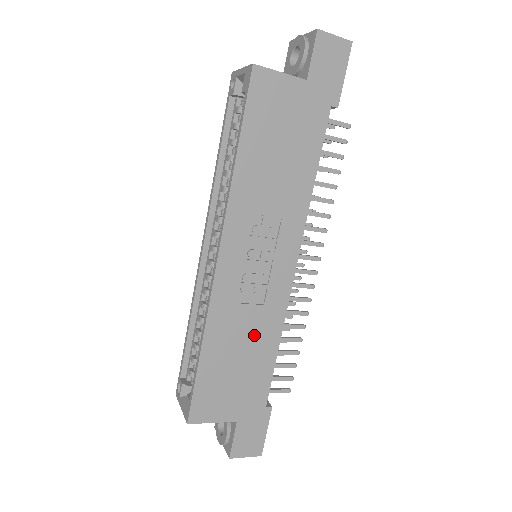
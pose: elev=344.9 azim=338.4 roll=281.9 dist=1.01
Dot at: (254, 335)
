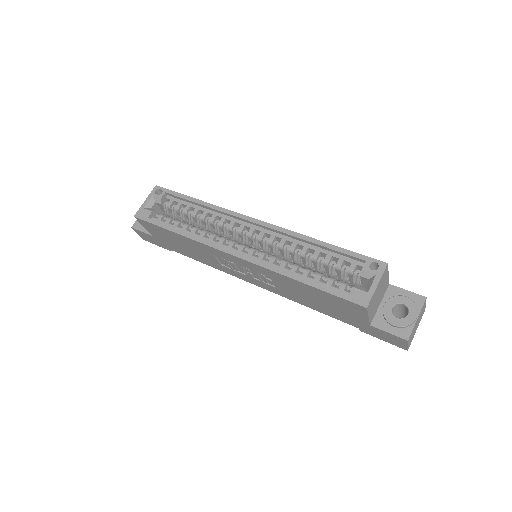
Dot at: (202, 256)
